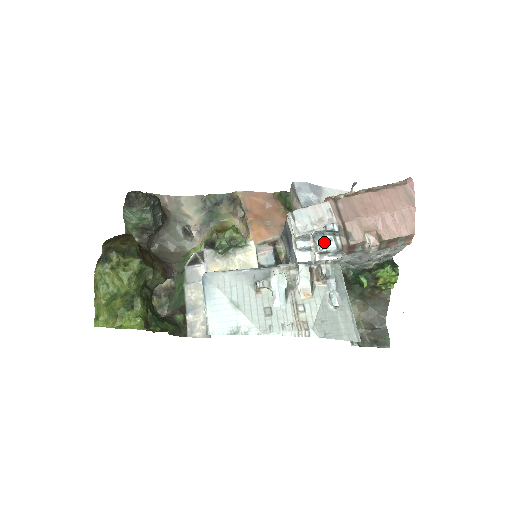
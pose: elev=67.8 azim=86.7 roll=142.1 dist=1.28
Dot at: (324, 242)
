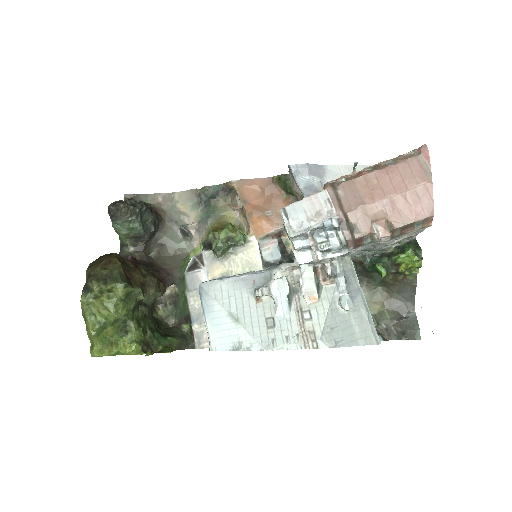
Dot at: (325, 239)
